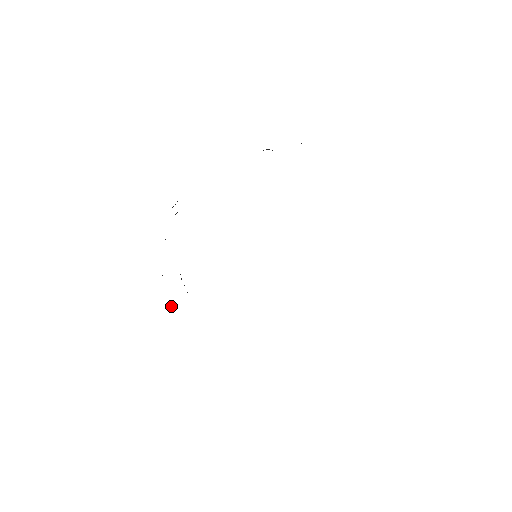
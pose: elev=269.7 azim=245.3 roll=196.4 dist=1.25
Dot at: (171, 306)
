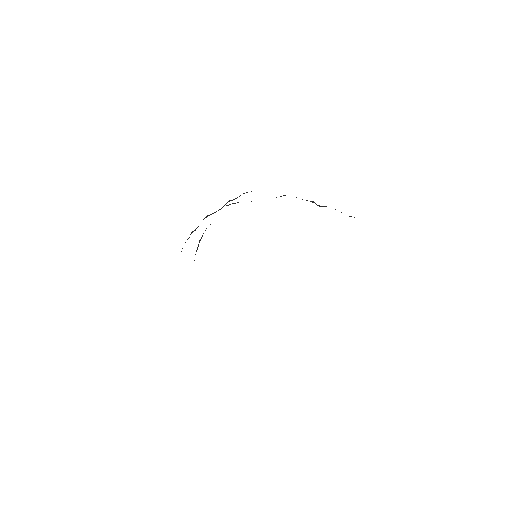
Dot at: (181, 251)
